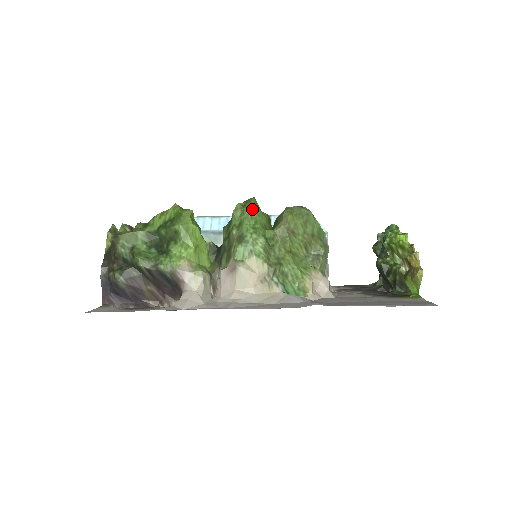
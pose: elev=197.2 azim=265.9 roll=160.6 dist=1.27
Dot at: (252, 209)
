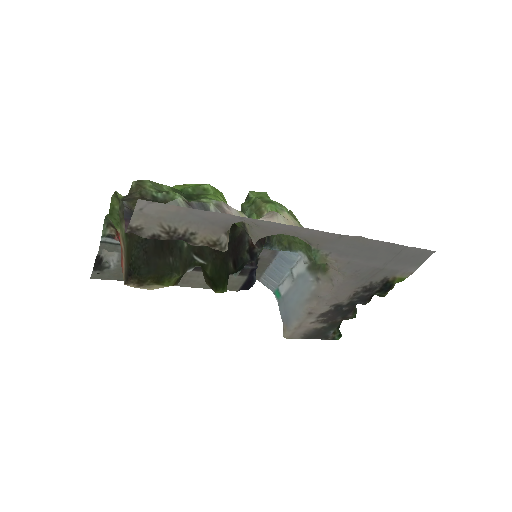
Dot at: (266, 192)
